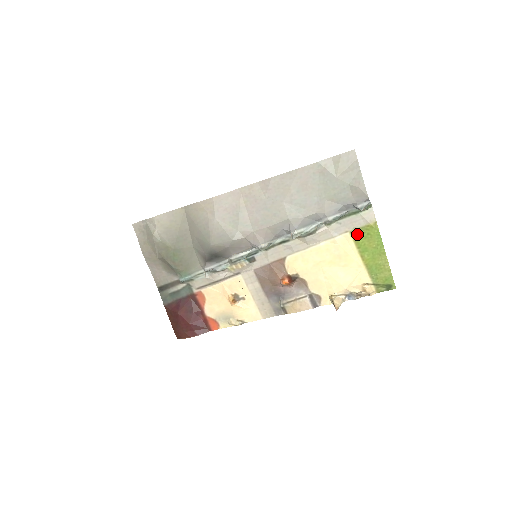
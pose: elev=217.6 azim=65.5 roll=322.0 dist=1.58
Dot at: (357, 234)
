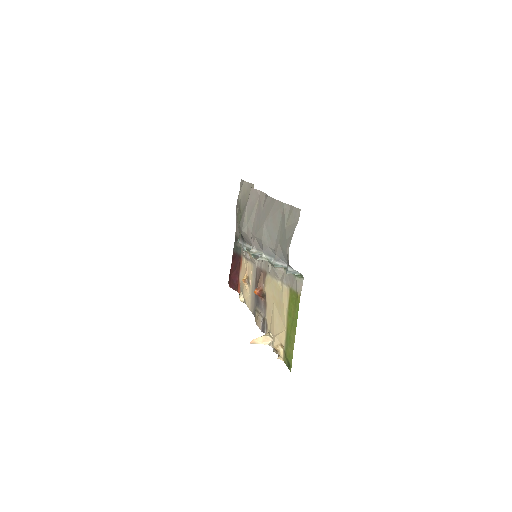
Dot at: (292, 295)
